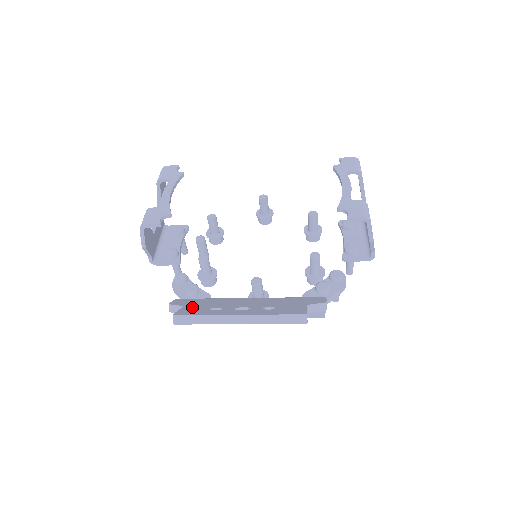
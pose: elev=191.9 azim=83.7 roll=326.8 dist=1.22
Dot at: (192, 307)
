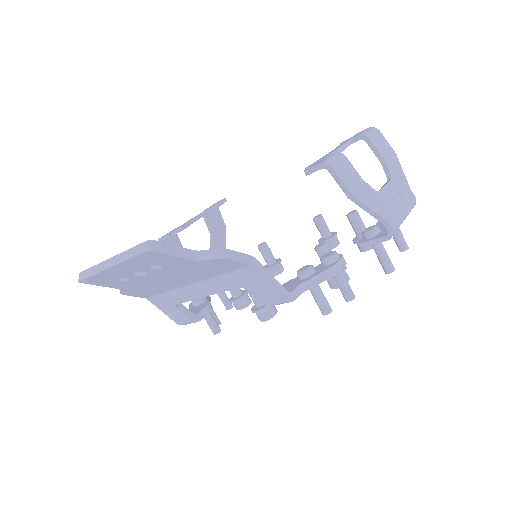
Dot at: occluded
